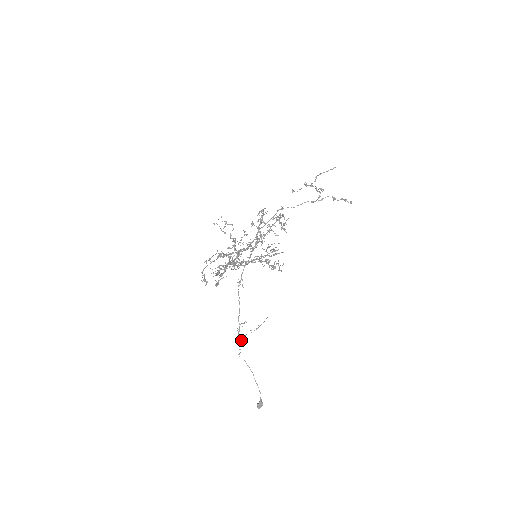
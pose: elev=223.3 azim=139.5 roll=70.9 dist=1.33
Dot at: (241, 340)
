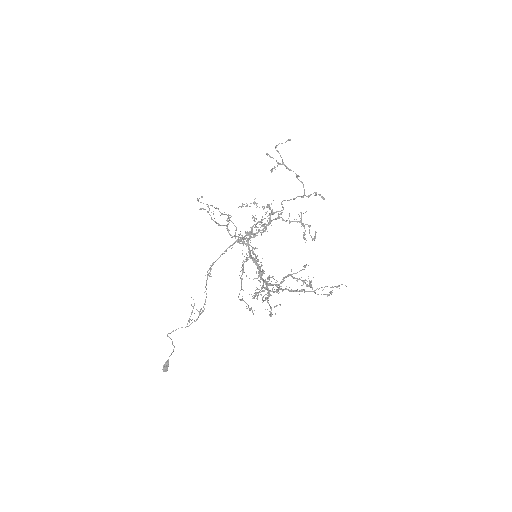
Dot at: occluded
